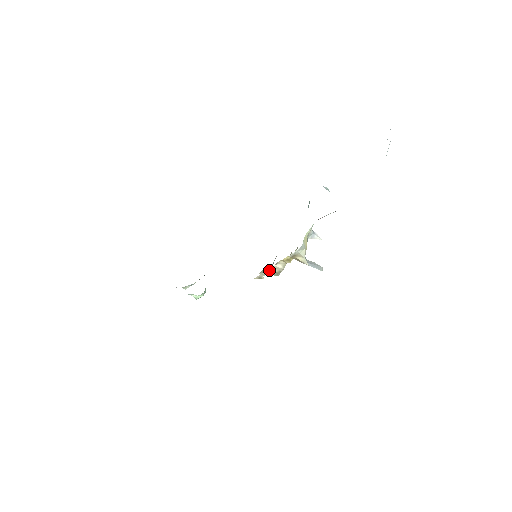
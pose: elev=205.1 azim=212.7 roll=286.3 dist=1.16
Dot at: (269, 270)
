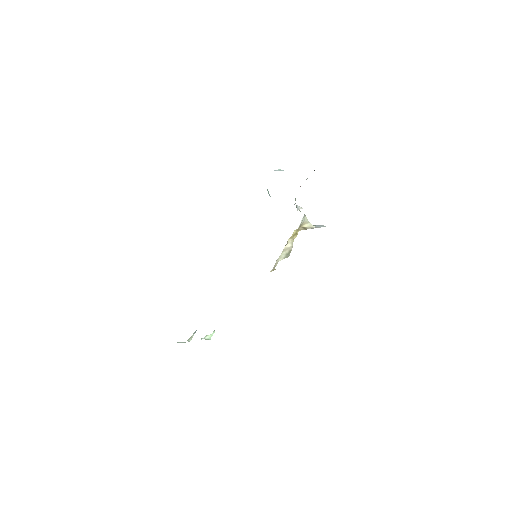
Dot at: (280, 256)
